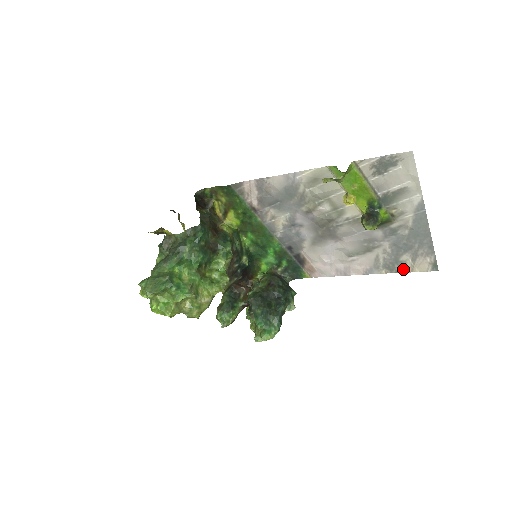
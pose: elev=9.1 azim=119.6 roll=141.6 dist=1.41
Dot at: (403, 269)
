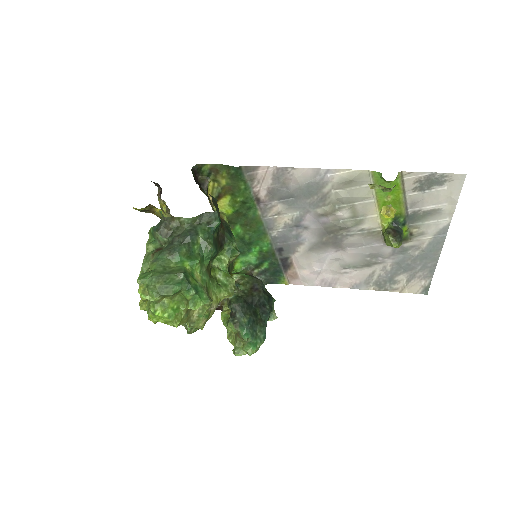
Dot at: (393, 288)
